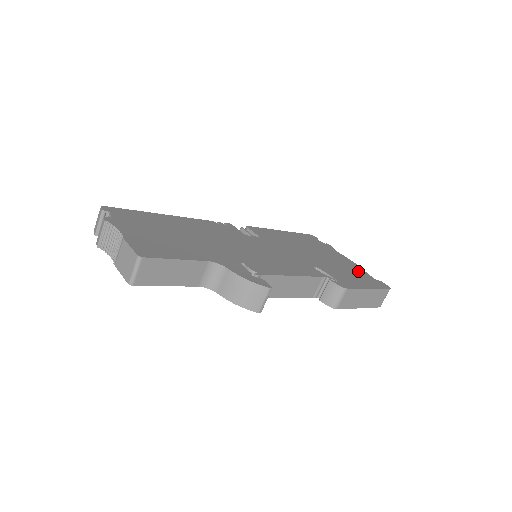
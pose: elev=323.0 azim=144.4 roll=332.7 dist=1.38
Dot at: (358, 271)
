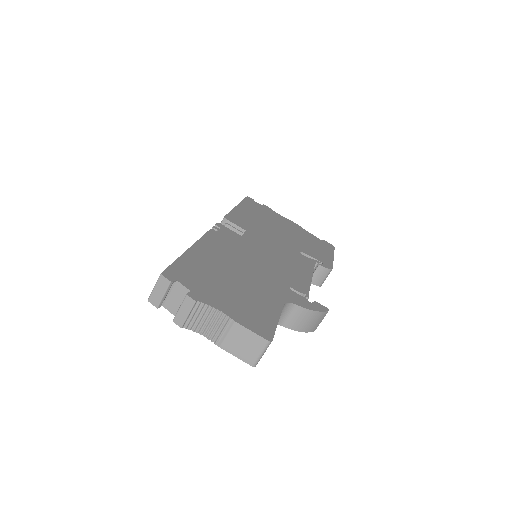
Dot at: (309, 236)
